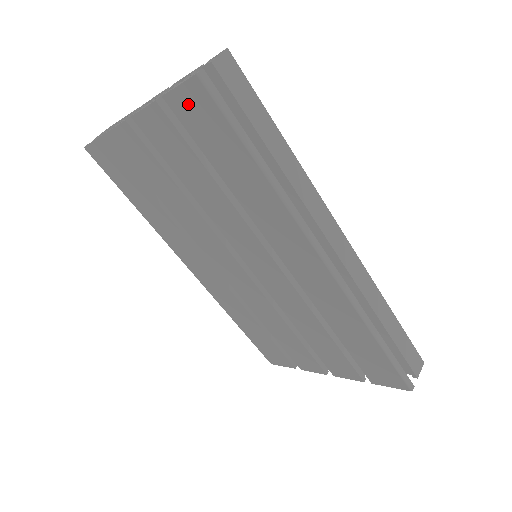
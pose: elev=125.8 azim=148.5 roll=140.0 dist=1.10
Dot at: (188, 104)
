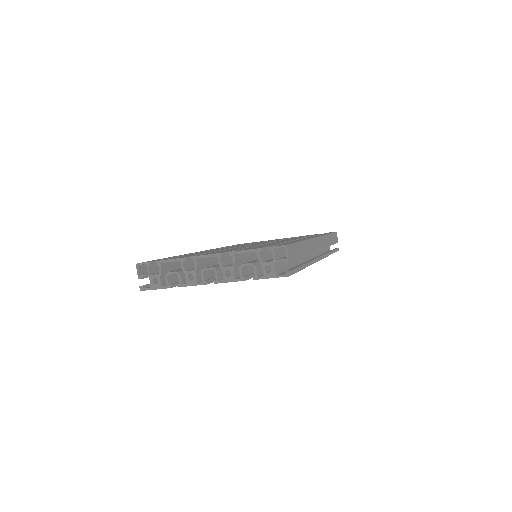
Dot at: occluded
